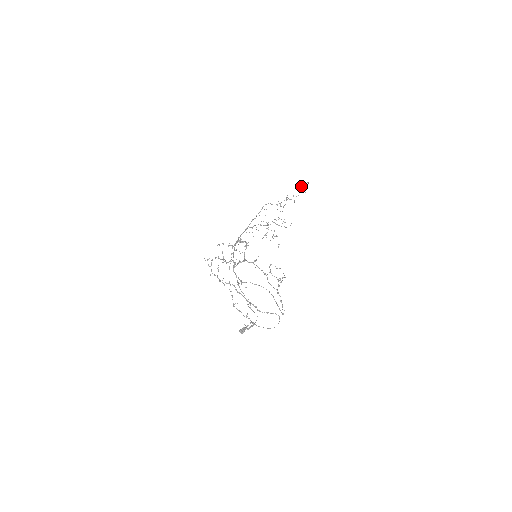
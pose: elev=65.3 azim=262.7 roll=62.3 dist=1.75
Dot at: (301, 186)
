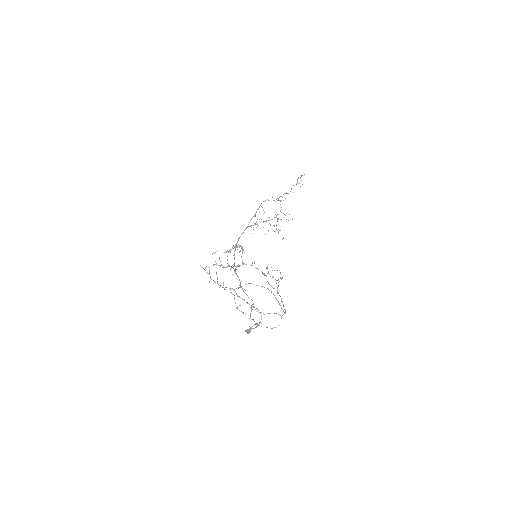
Dot at: (297, 179)
